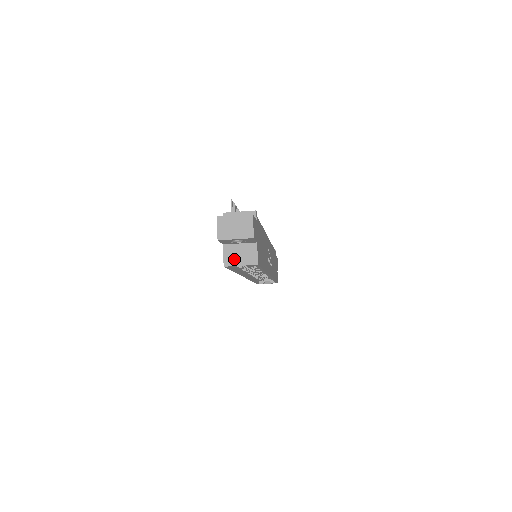
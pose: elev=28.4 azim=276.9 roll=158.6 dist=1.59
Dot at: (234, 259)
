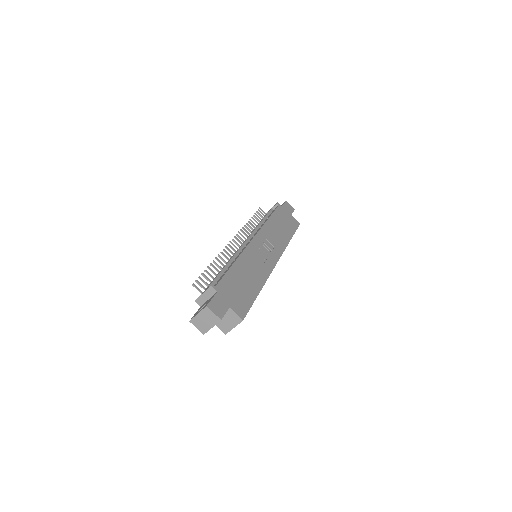
Dot at: (227, 326)
